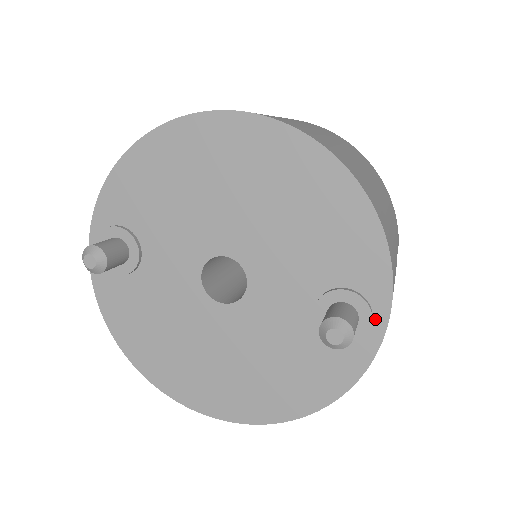
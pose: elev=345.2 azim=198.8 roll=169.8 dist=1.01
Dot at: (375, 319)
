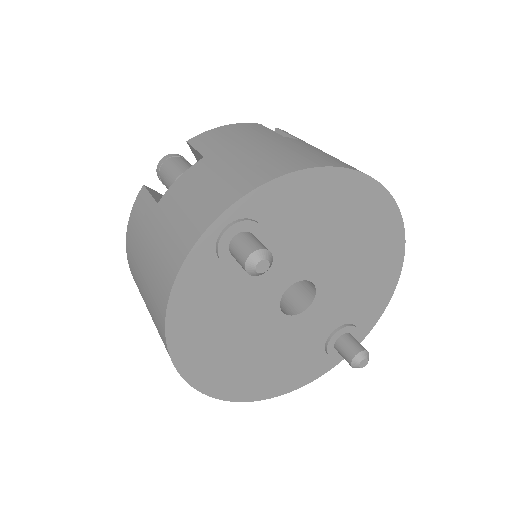
Dot at: occluded
